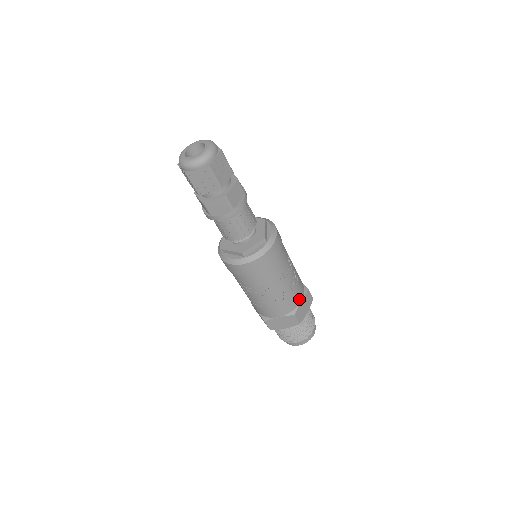
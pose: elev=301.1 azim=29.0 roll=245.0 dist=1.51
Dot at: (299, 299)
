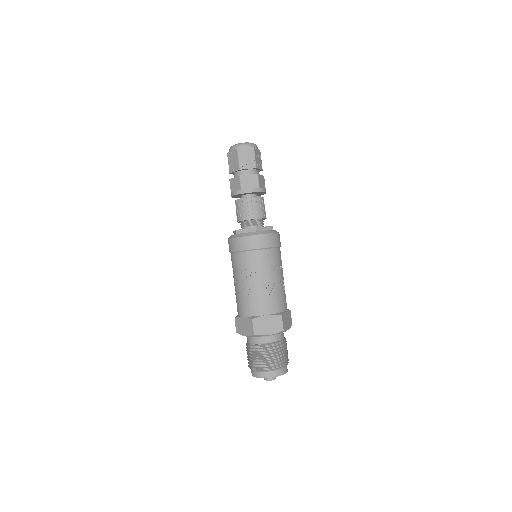
Dot at: (265, 311)
